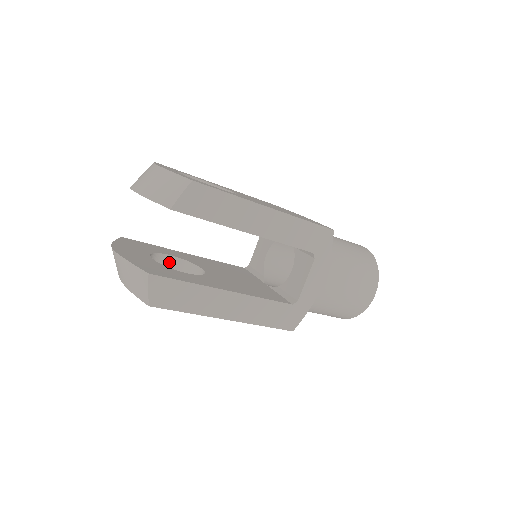
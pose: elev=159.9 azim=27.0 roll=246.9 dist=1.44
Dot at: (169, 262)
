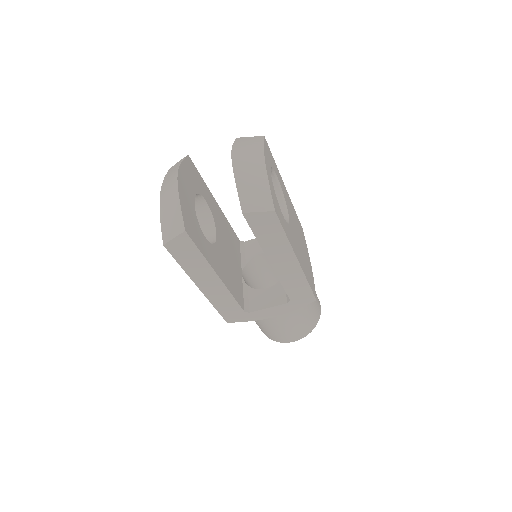
Dot at: (201, 204)
